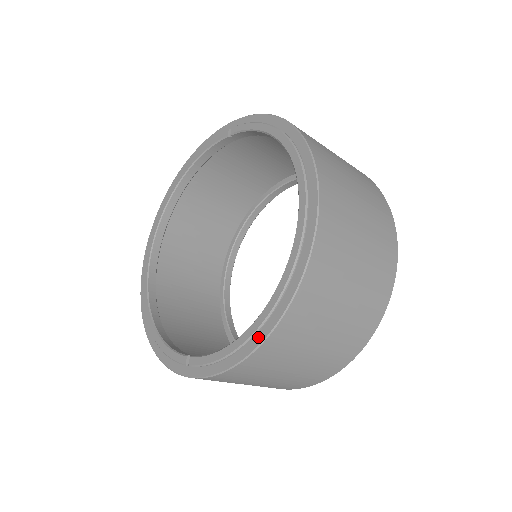
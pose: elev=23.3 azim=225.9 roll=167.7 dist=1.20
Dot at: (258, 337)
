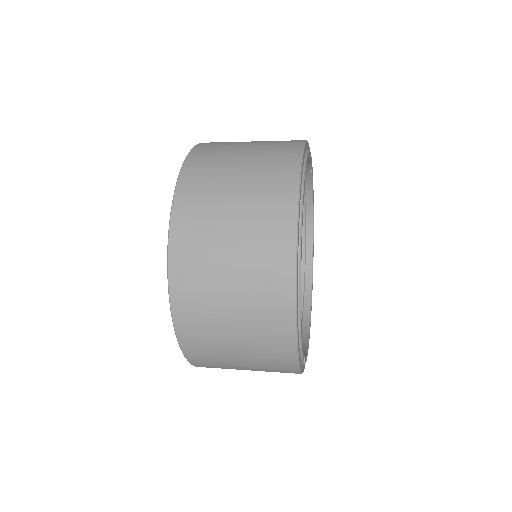
Dot at: occluded
